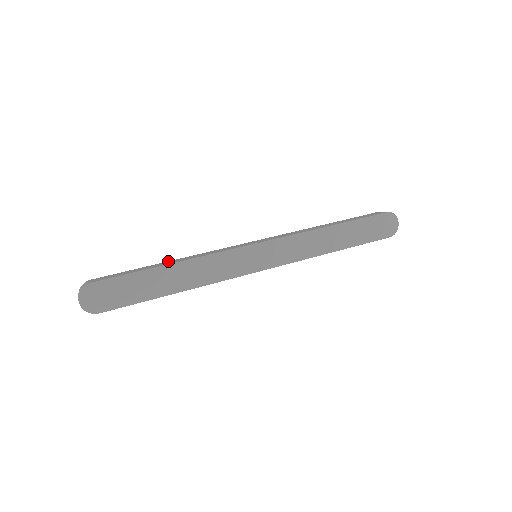
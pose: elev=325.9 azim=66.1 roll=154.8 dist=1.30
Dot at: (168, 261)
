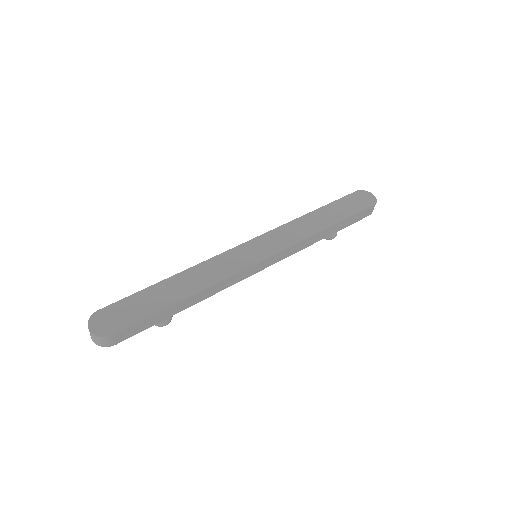
Dot at: occluded
